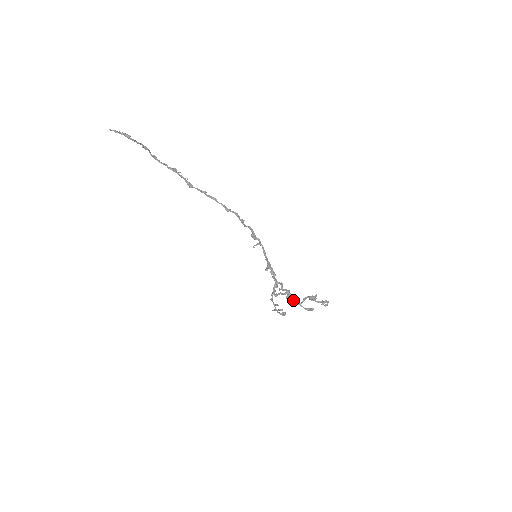
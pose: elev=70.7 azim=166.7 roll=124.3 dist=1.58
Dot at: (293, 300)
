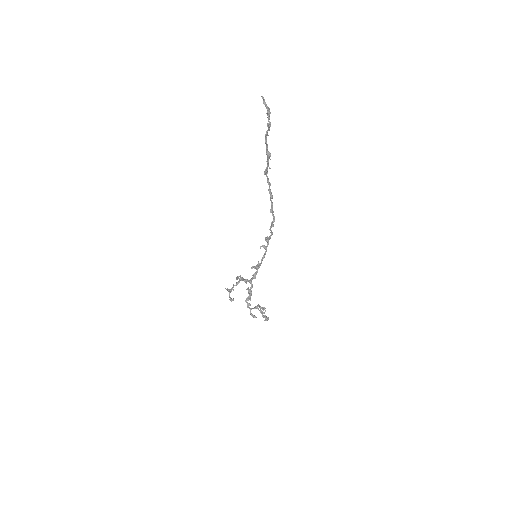
Dot at: (250, 304)
